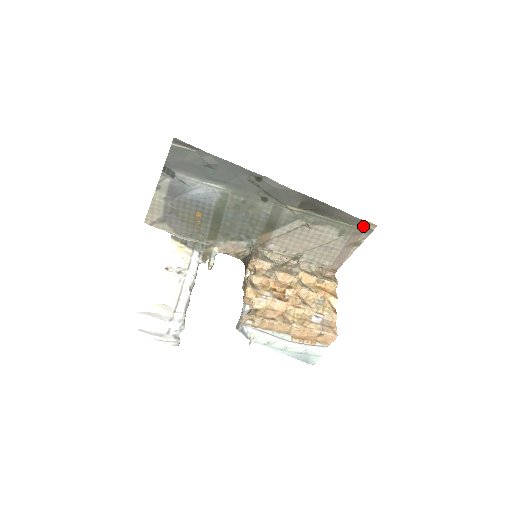
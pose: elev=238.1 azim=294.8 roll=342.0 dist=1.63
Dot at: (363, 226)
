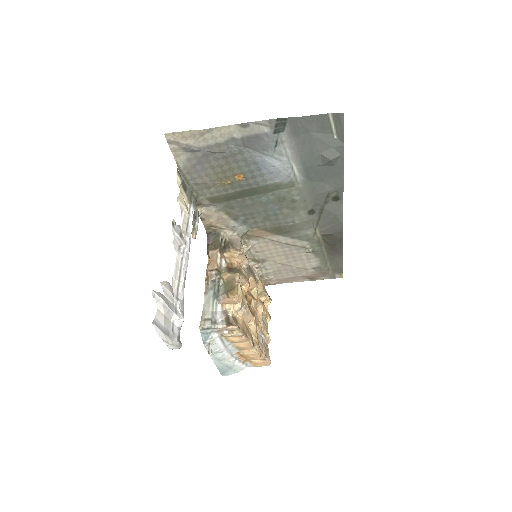
Dot at: (335, 272)
